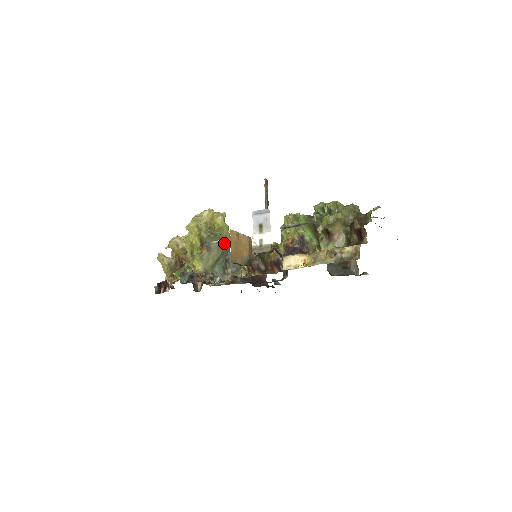
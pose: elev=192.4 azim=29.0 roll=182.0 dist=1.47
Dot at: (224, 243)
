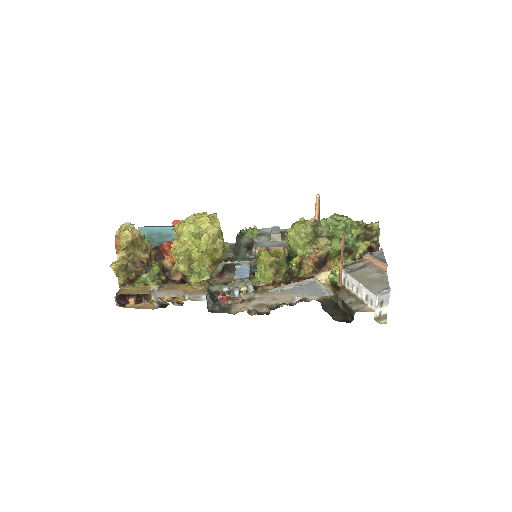
Dot at: occluded
